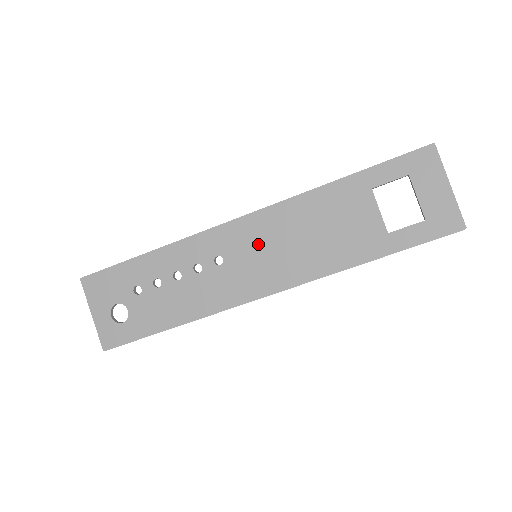
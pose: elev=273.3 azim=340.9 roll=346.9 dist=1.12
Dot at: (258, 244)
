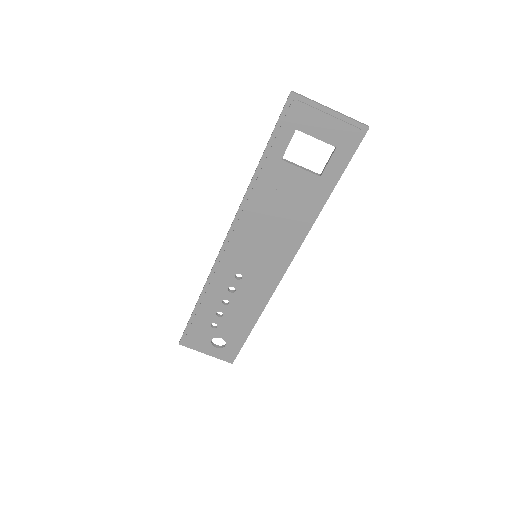
Dot at: (250, 250)
